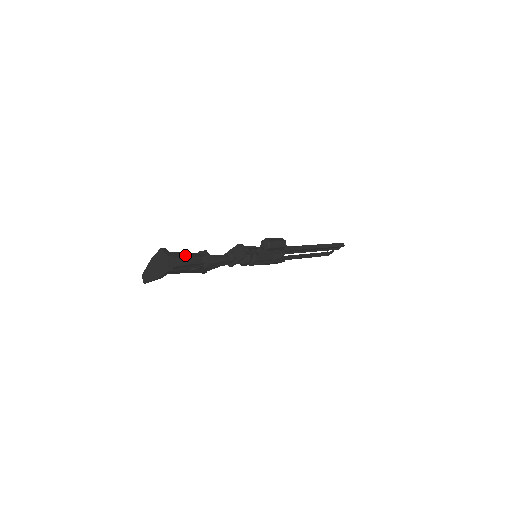
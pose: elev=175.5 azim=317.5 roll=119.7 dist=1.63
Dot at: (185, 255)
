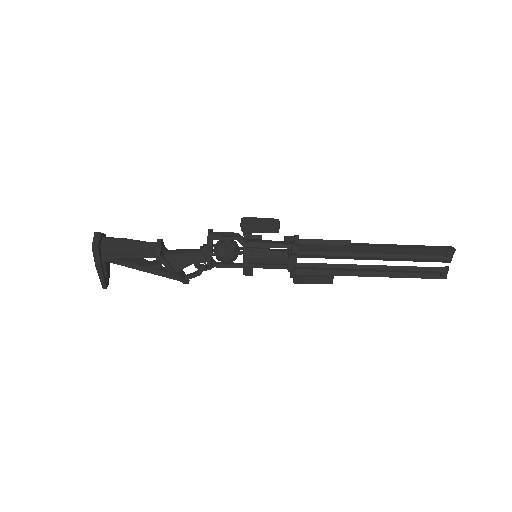
Dot at: (125, 238)
